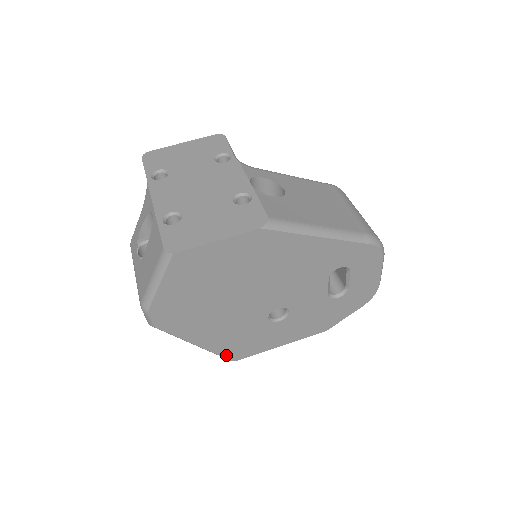
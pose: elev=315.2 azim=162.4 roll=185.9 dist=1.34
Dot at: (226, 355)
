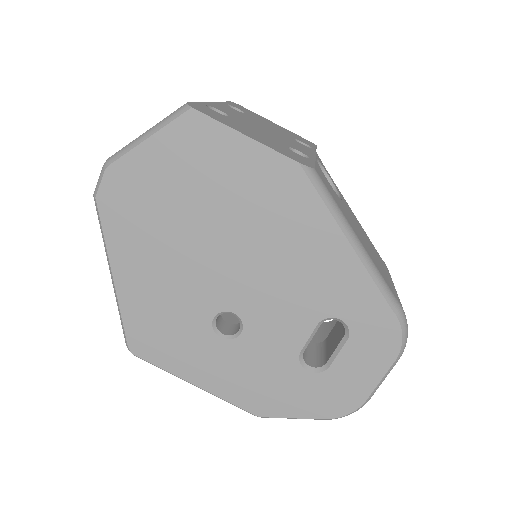
Dot at: (130, 331)
